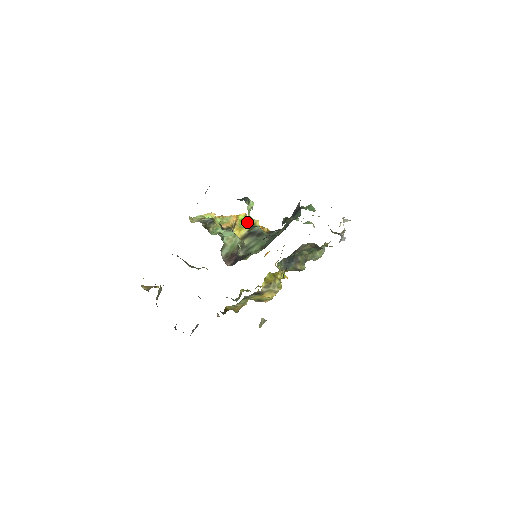
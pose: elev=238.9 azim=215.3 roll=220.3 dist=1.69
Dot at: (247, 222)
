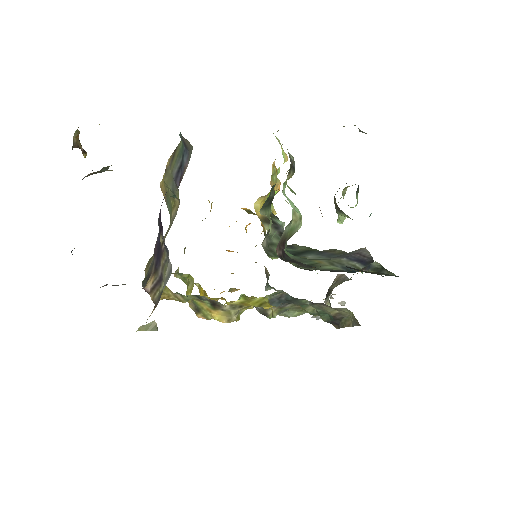
Dot at: occluded
